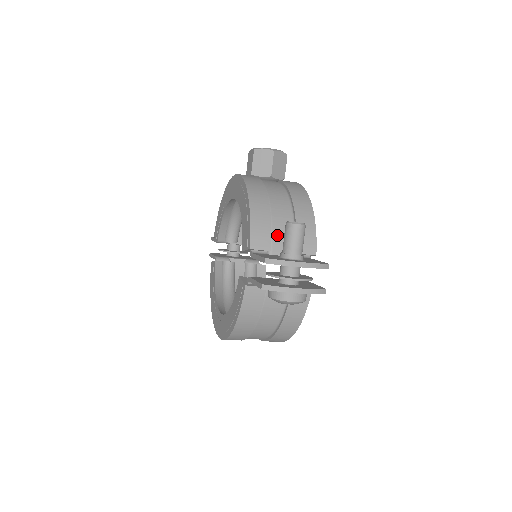
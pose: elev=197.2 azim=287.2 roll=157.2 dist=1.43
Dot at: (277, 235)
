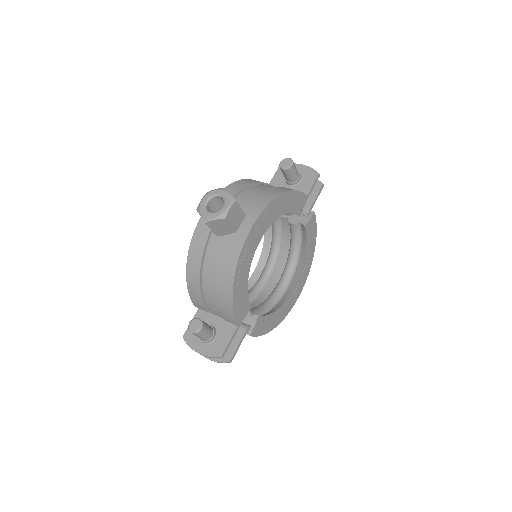
Dot at: (209, 305)
